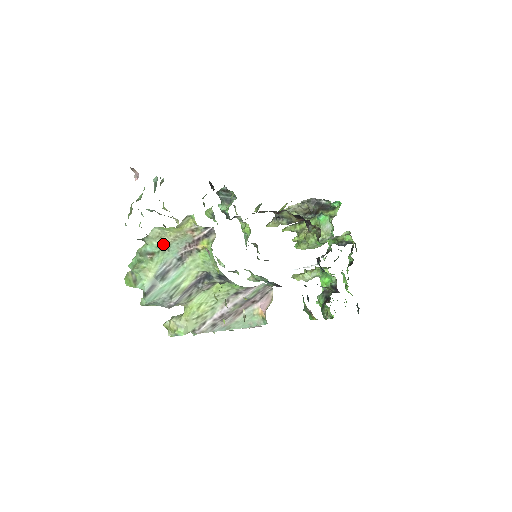
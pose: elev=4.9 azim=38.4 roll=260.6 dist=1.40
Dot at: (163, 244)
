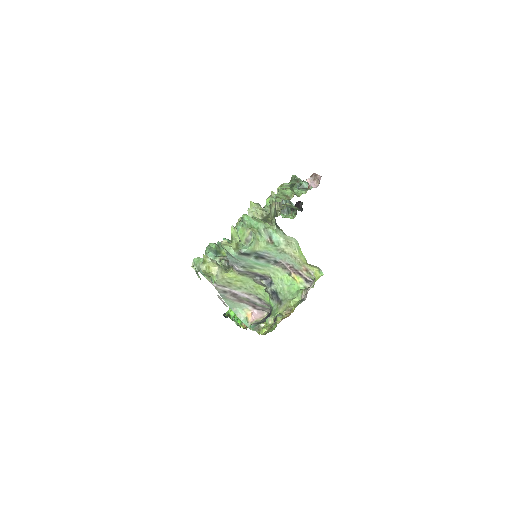
Dot at: (284, 248)
